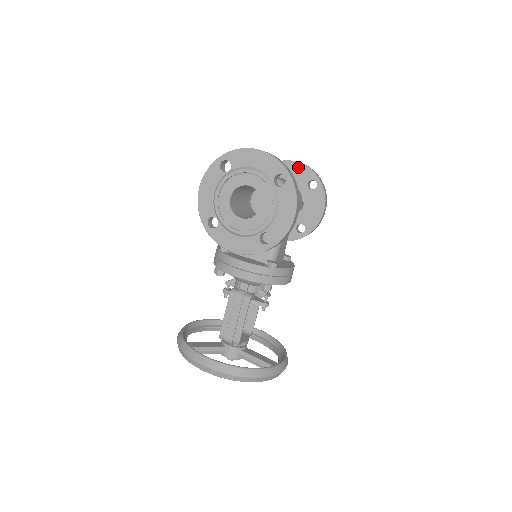
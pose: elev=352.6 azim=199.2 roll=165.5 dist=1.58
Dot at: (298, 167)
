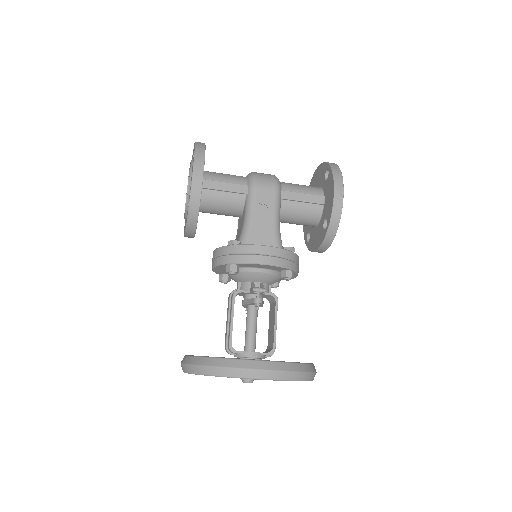
Dot at: (320, 169)
